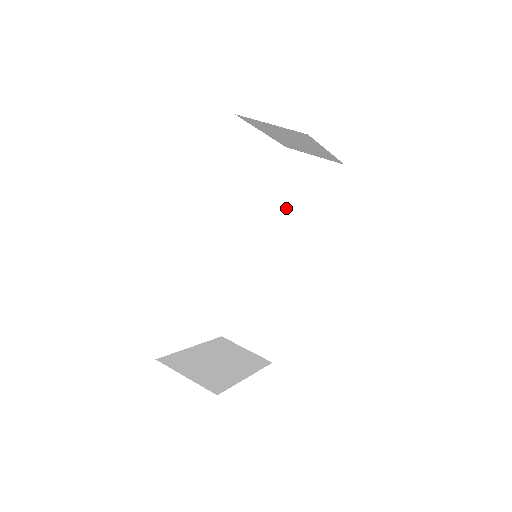
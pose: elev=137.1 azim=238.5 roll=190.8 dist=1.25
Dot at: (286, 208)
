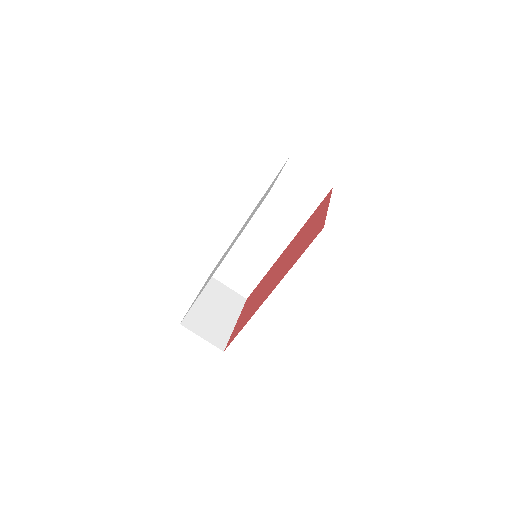
Dot at: (279, 204)
